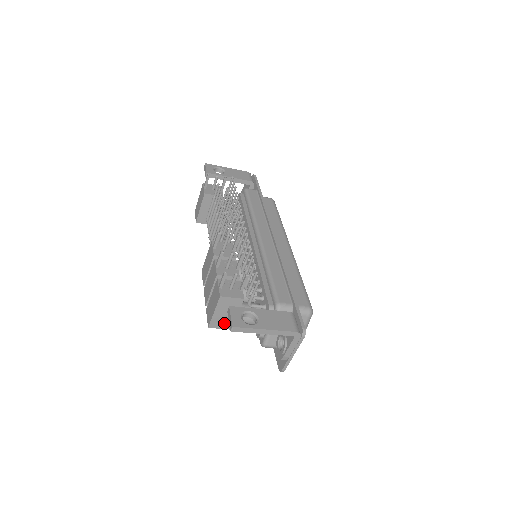
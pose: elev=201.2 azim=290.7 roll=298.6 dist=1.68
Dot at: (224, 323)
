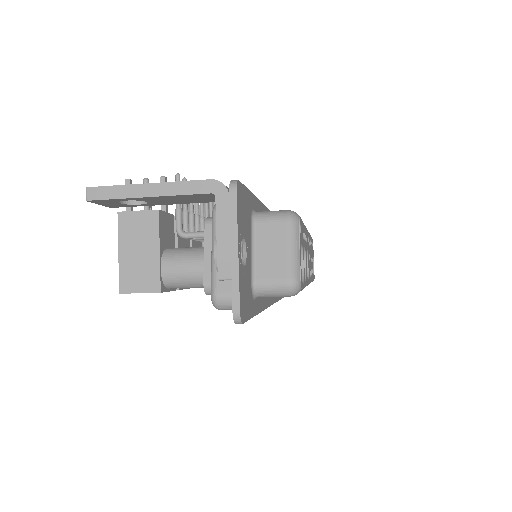
Dot at: (143, 277)
